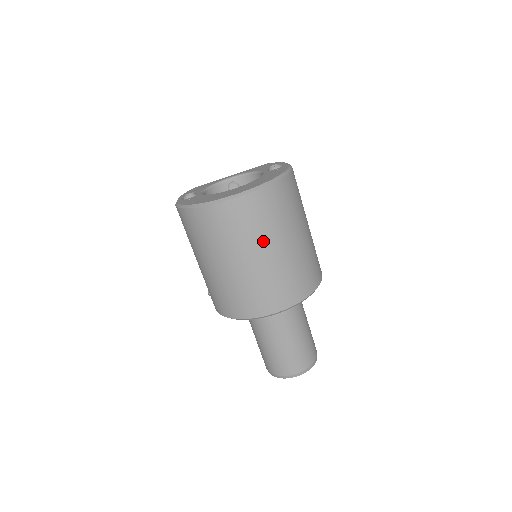
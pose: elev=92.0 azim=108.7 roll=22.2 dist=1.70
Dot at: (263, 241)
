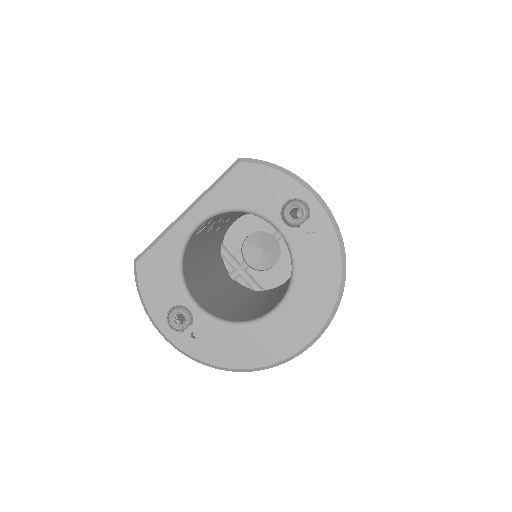
Dot at: occluded
